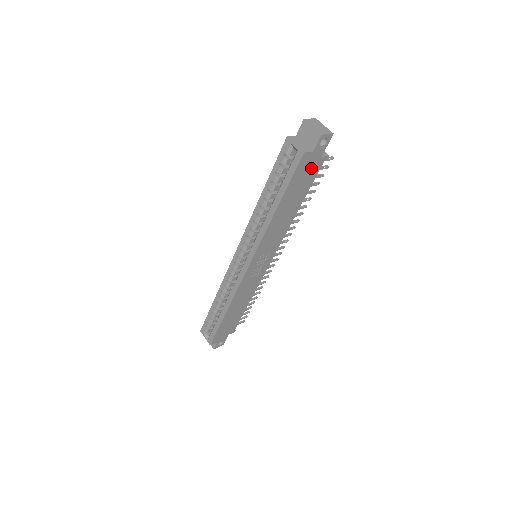
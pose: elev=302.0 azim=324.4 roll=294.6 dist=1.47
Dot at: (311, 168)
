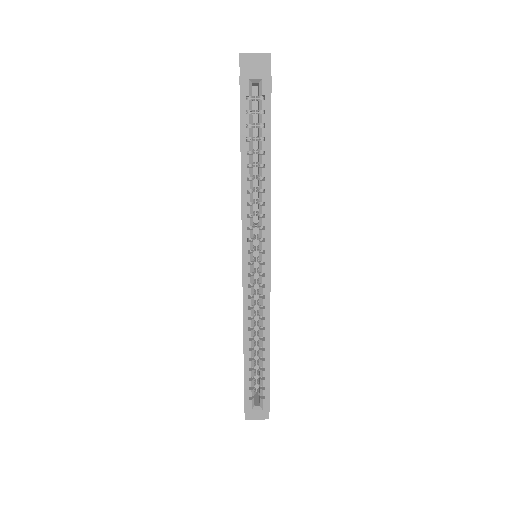
Dot at: occluded
